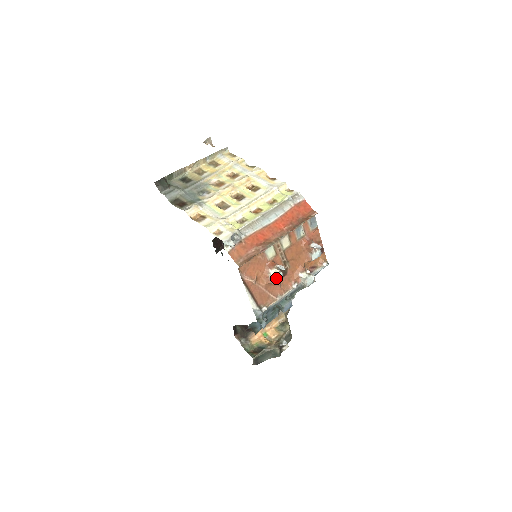
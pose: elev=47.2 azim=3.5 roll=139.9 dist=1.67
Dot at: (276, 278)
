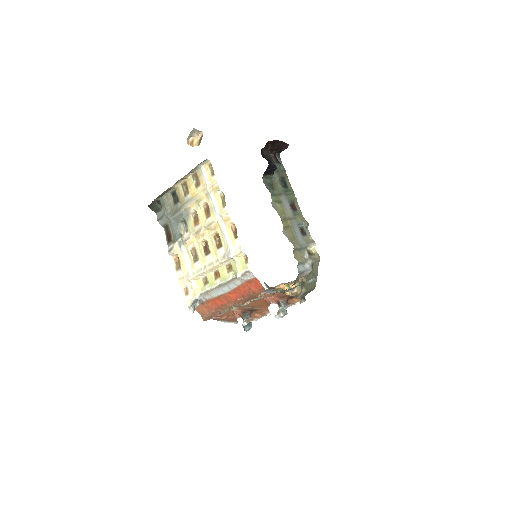
Dot at: occluded
